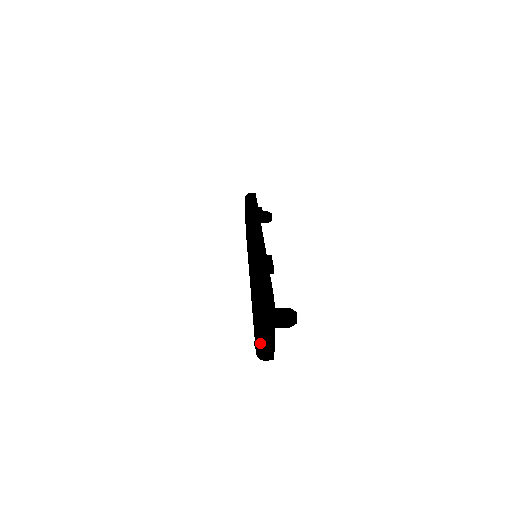
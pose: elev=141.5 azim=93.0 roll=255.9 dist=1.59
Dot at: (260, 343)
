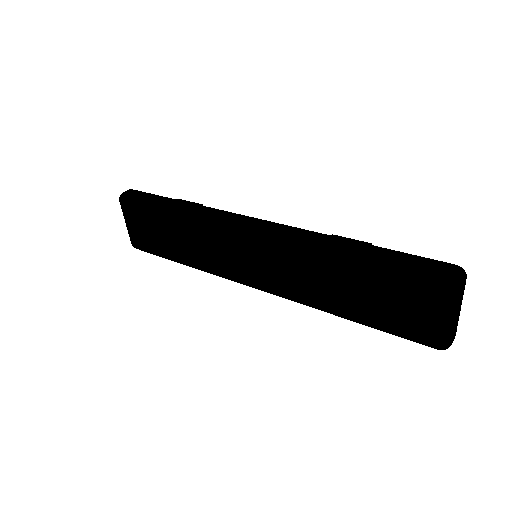
Dot at: (452, 330)
